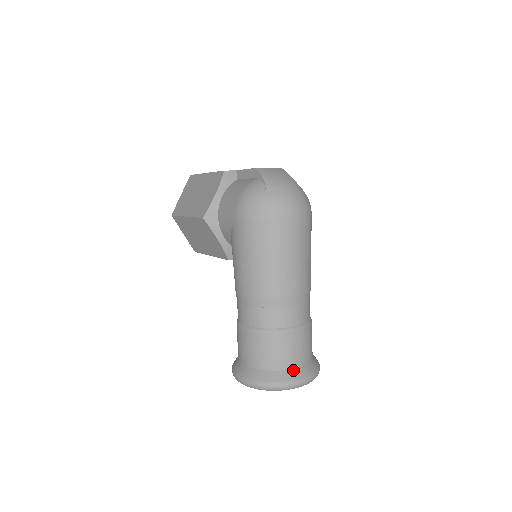
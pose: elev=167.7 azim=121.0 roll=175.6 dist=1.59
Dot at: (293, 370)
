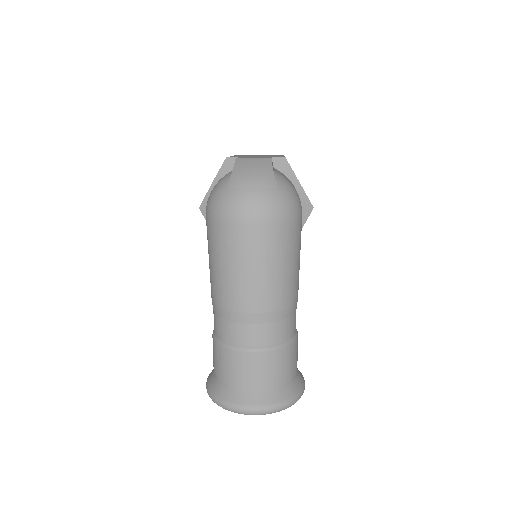
Dot at: (247, 394)
